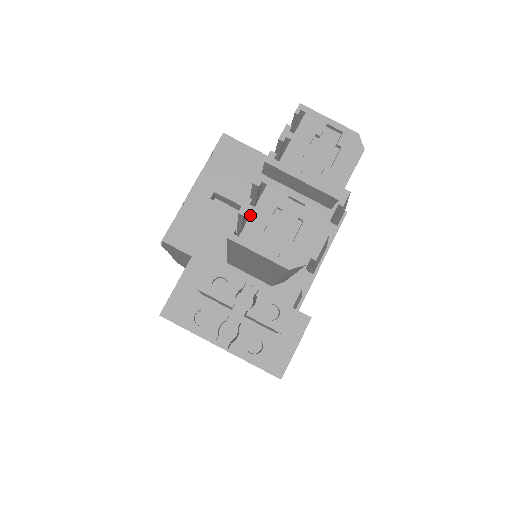
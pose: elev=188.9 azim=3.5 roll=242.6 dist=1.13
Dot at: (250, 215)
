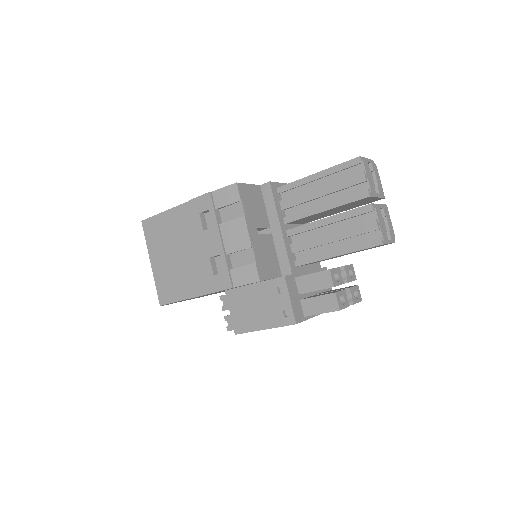
Dot at: (380, 227)
